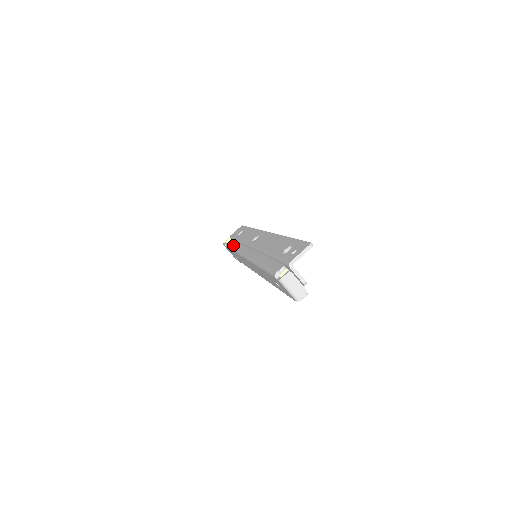
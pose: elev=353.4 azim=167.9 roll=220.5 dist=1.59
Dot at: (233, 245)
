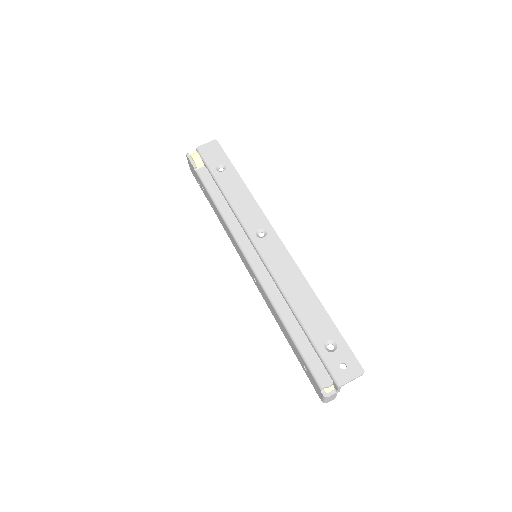
Dot at: (217, 197)
